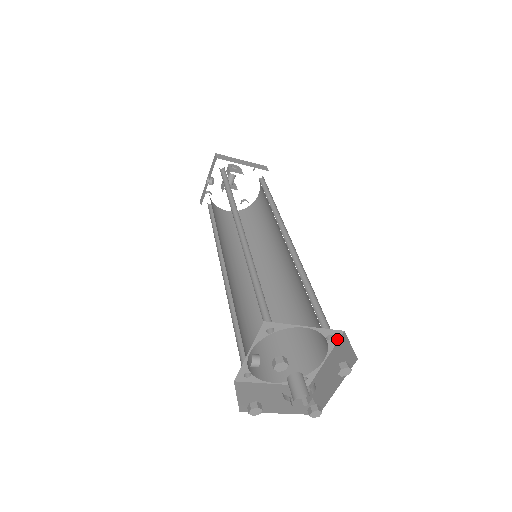
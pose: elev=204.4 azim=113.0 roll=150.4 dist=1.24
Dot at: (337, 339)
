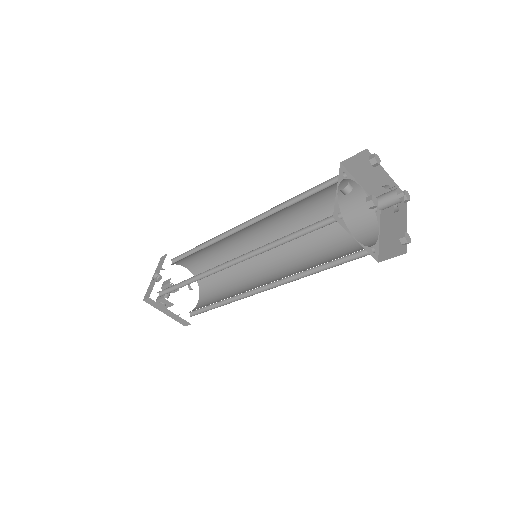
Dot at: (379, 214)
